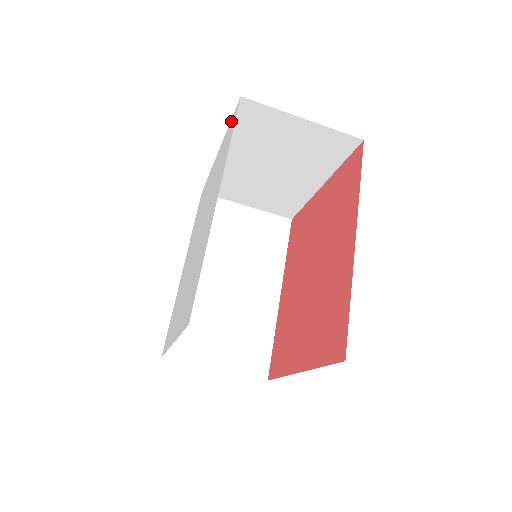
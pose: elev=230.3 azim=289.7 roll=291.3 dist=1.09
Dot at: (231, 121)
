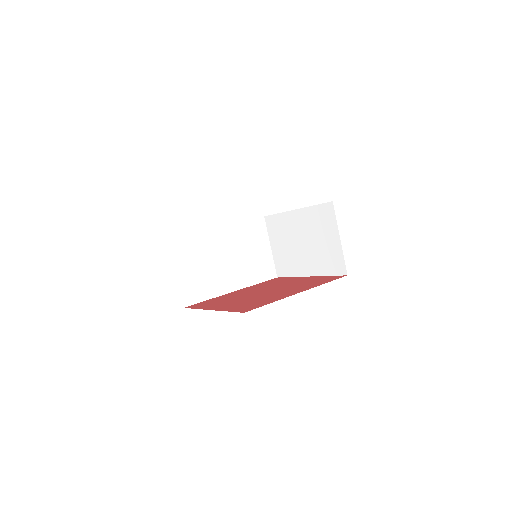
Dot at: (318, 204)
